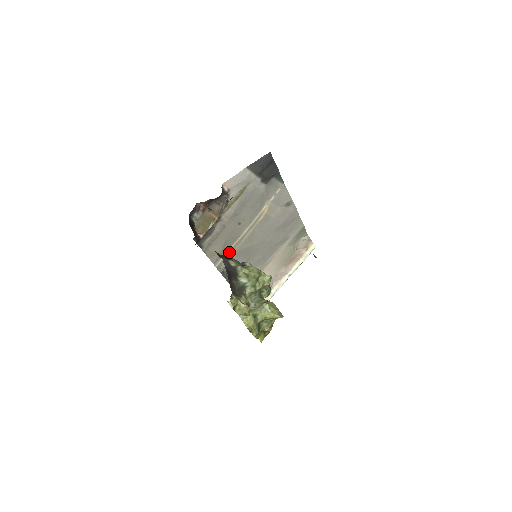
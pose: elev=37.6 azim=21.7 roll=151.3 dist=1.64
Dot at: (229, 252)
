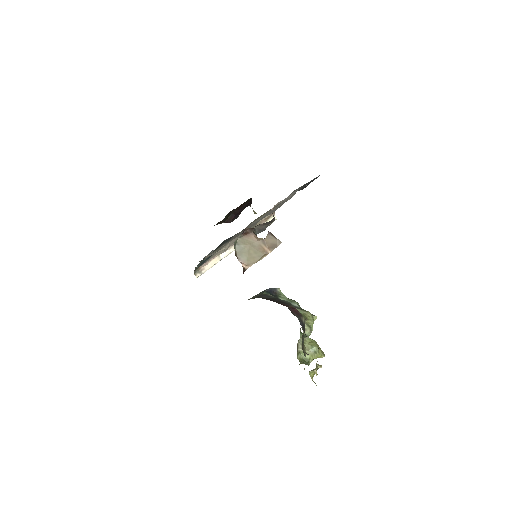
Dot at: occluded
